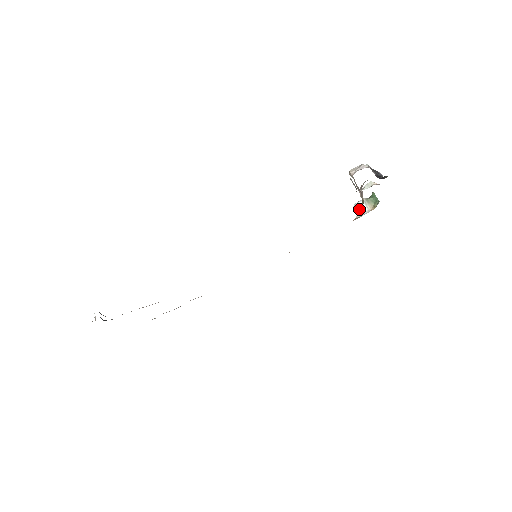
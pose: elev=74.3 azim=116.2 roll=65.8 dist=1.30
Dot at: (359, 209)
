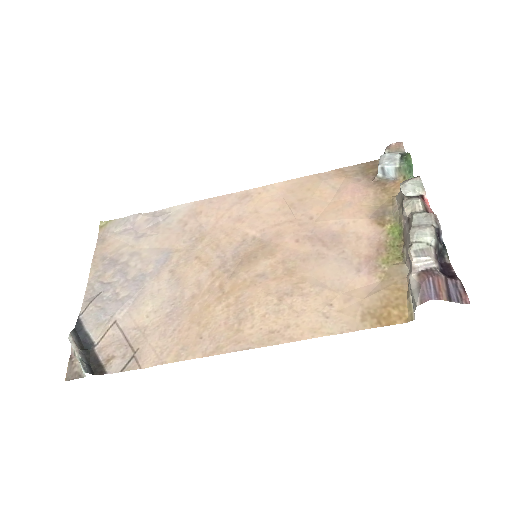
Dot at: (385, 172)
